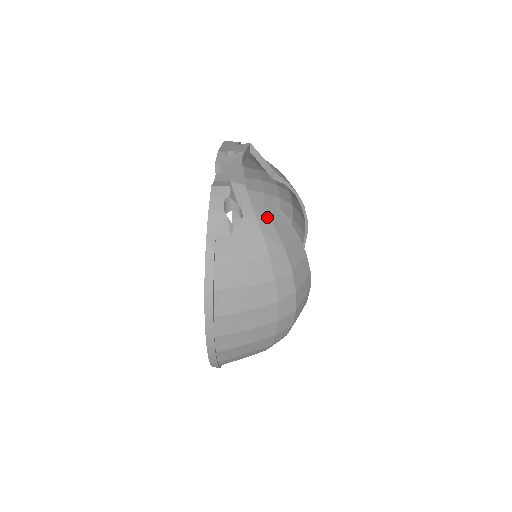
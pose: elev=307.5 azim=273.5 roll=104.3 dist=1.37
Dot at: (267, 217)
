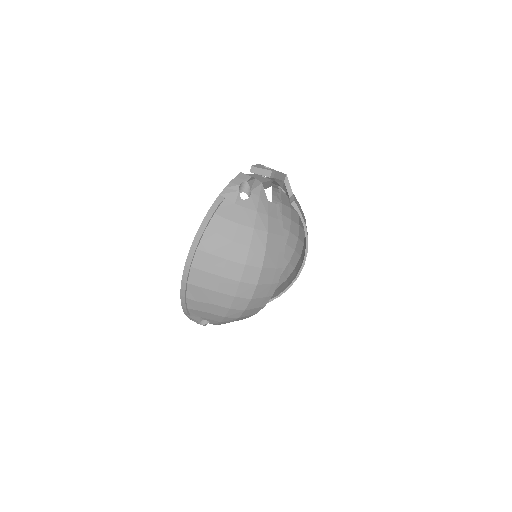
Dot at: (266, 207)
